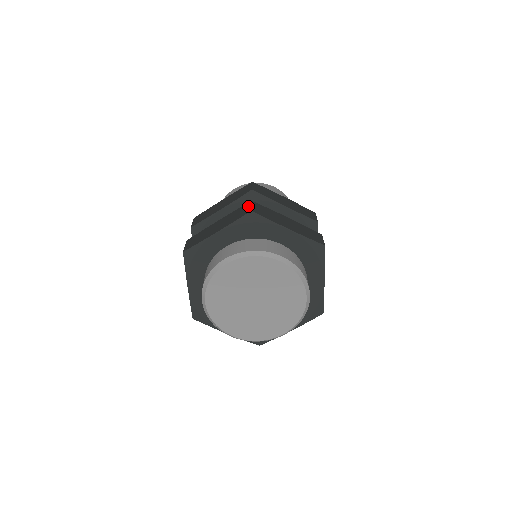
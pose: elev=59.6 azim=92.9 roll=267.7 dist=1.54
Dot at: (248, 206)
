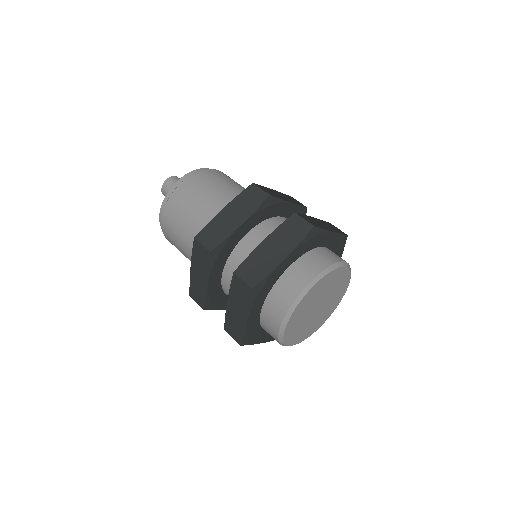
Dot at: (240, 282)
